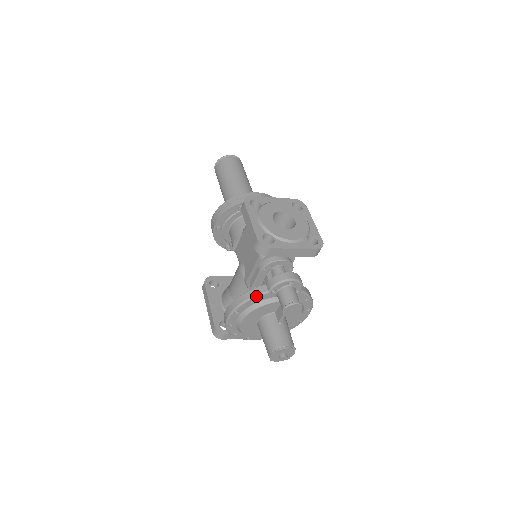
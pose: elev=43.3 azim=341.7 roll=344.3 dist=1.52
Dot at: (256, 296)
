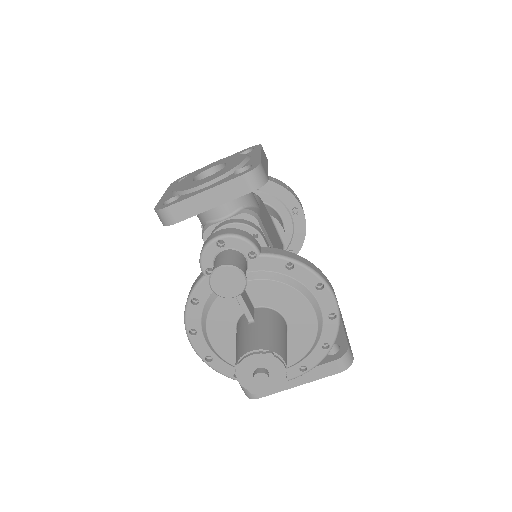
Dot at: (192, 291)
